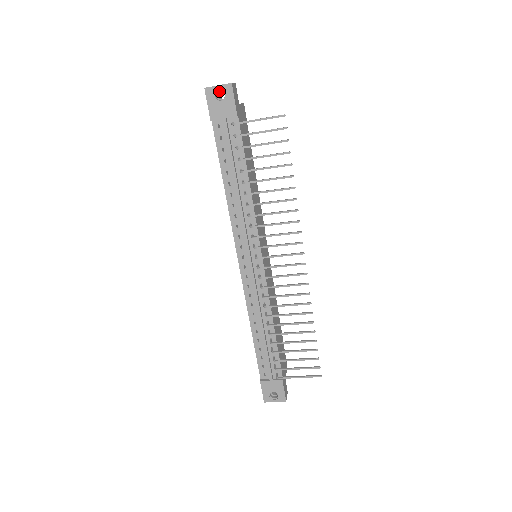
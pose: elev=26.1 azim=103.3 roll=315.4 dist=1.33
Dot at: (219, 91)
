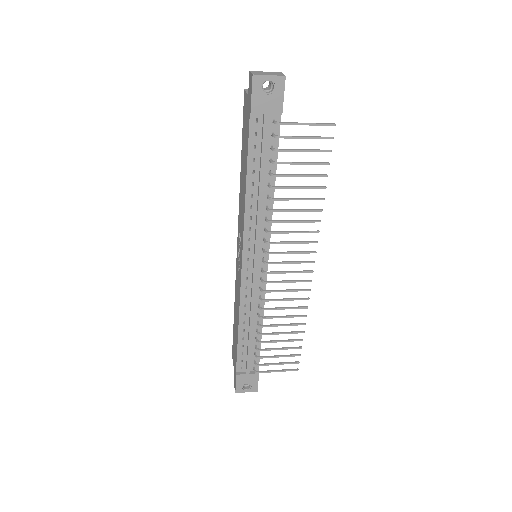
Dot at: (266, 80)
